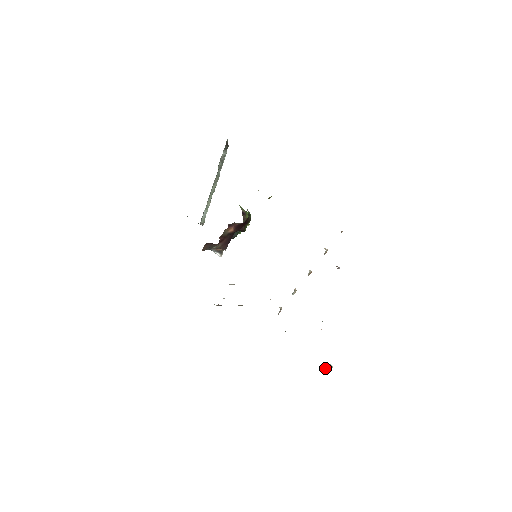
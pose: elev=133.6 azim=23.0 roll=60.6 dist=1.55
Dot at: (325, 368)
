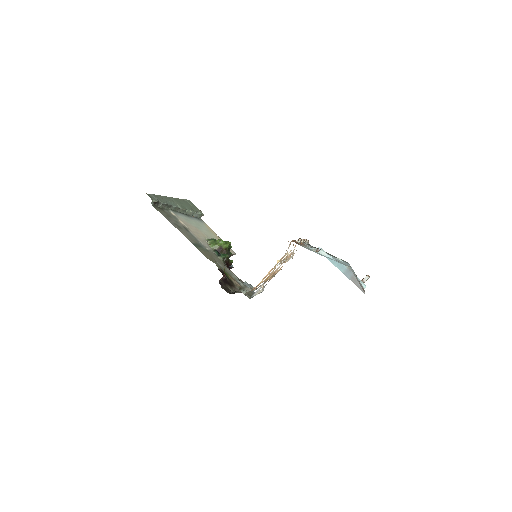
Dot at: occluded
